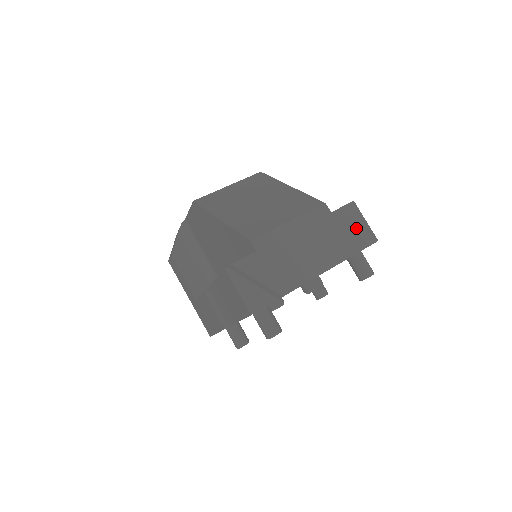
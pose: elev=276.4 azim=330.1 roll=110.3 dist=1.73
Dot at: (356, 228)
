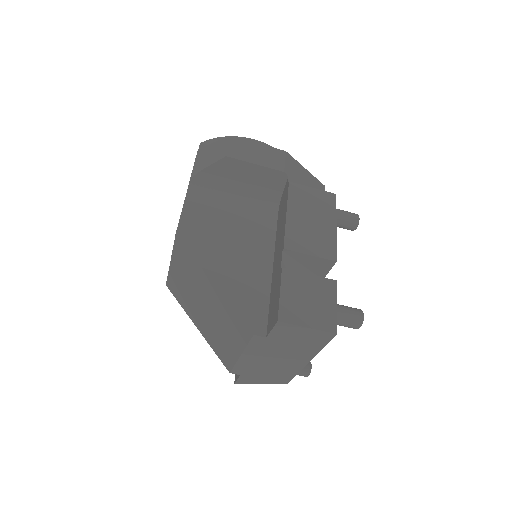
Dot at: (303, 336)
